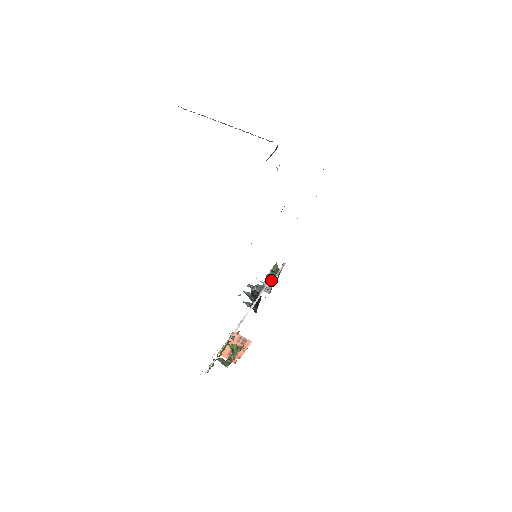
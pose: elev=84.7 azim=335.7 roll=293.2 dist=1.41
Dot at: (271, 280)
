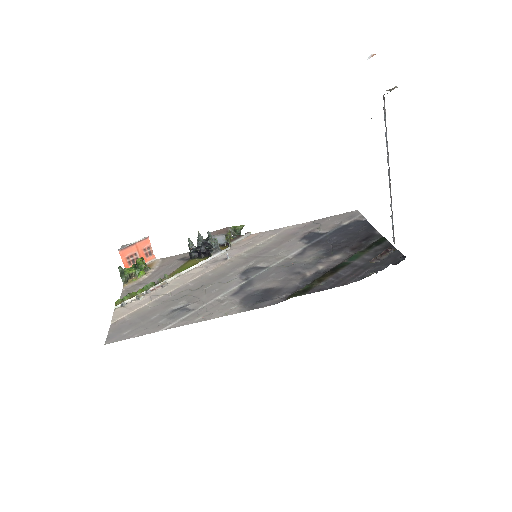
Dot at: (230, 246)
